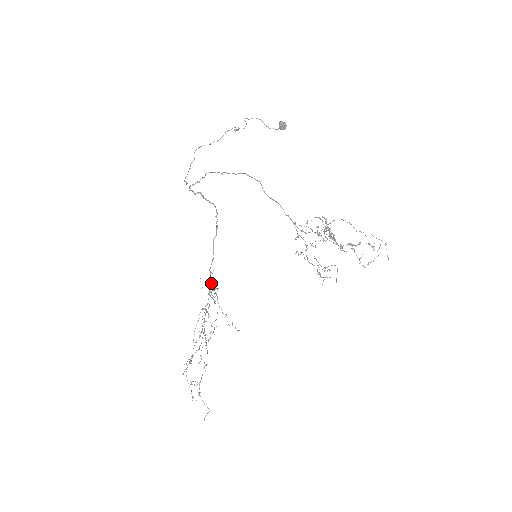
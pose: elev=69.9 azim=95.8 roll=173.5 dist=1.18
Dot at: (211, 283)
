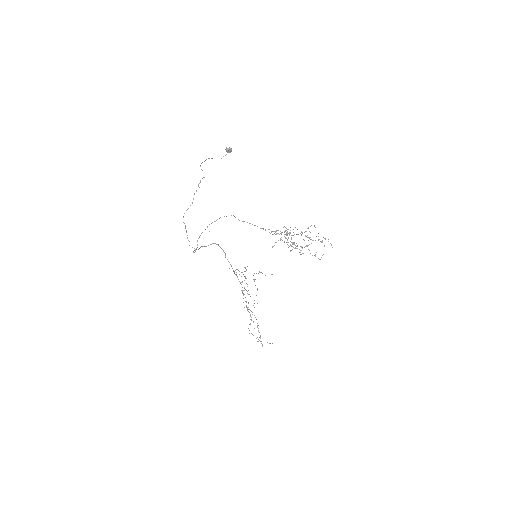
Dot at: occluded
